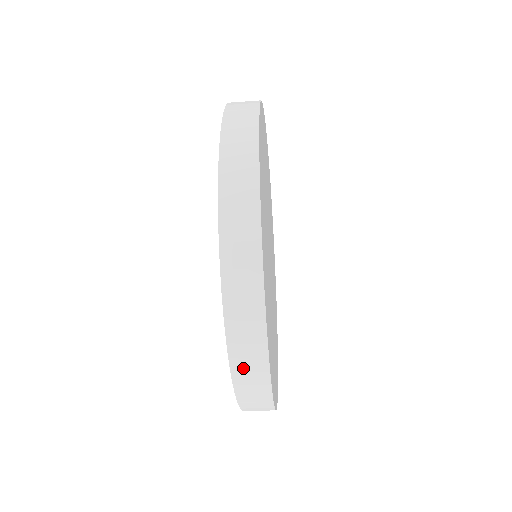
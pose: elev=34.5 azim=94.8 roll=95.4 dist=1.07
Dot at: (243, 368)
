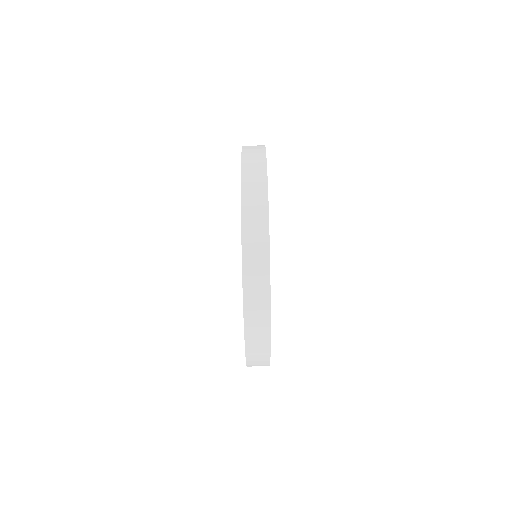
Dot at: (251, 264)
